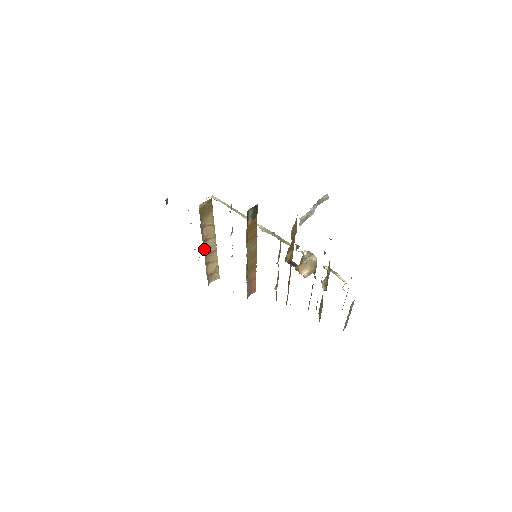
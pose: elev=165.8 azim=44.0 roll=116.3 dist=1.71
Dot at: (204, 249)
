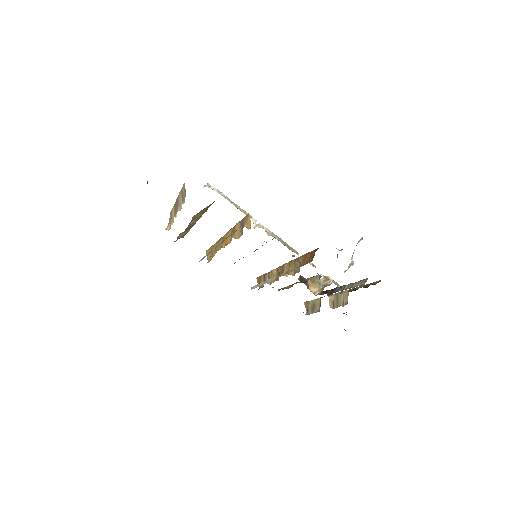
Dot at: occluded
